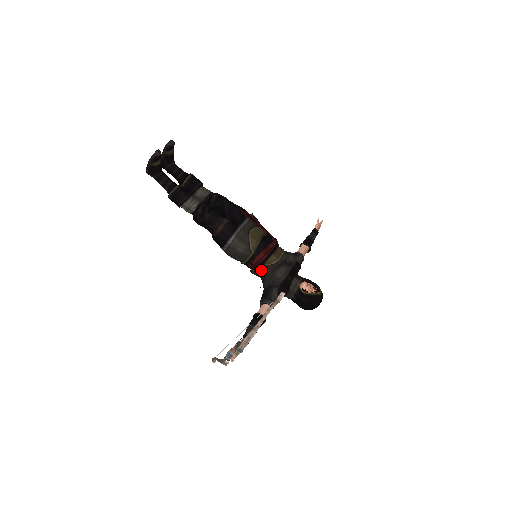
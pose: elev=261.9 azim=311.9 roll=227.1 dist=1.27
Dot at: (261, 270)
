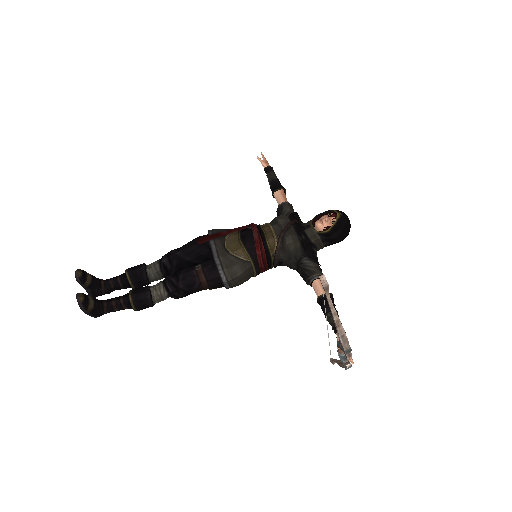
Dot at: (275, 262)
